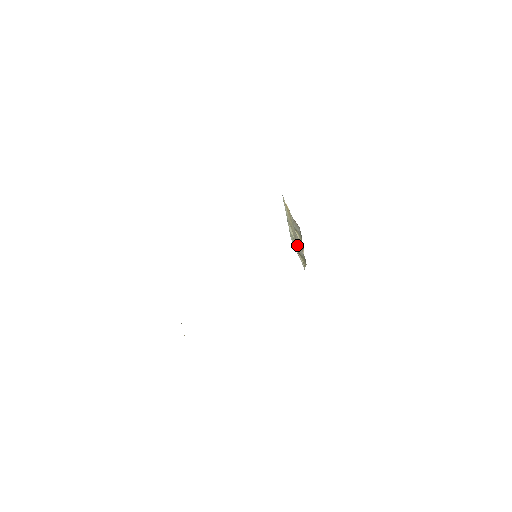
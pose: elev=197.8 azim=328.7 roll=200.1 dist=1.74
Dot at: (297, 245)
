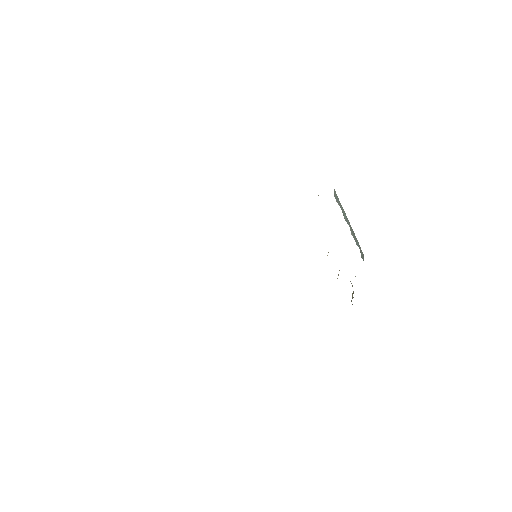
Dot at: occluded
